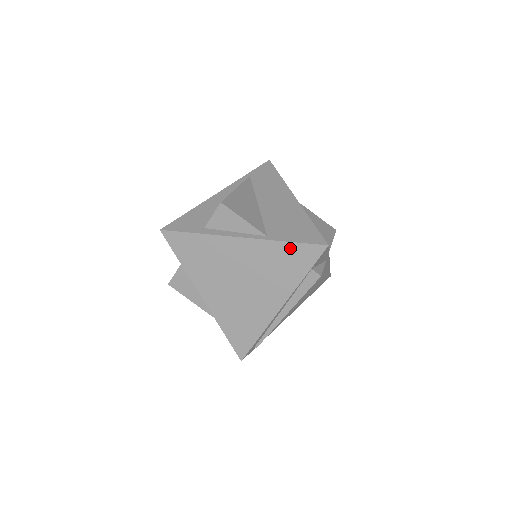
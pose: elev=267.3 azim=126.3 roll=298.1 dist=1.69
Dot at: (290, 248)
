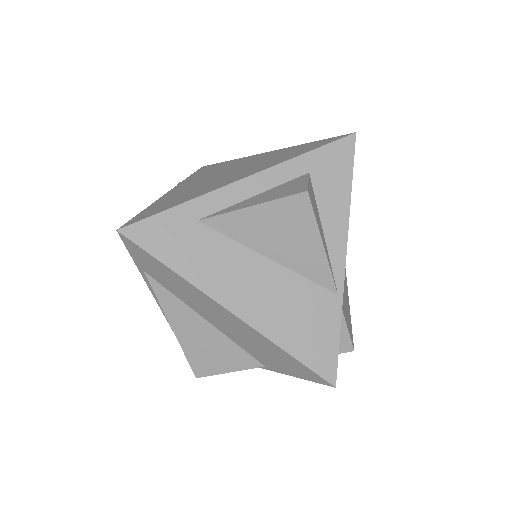
Dot at: occluded
